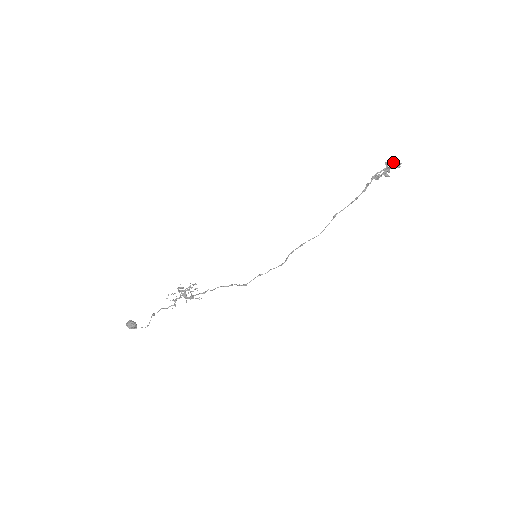
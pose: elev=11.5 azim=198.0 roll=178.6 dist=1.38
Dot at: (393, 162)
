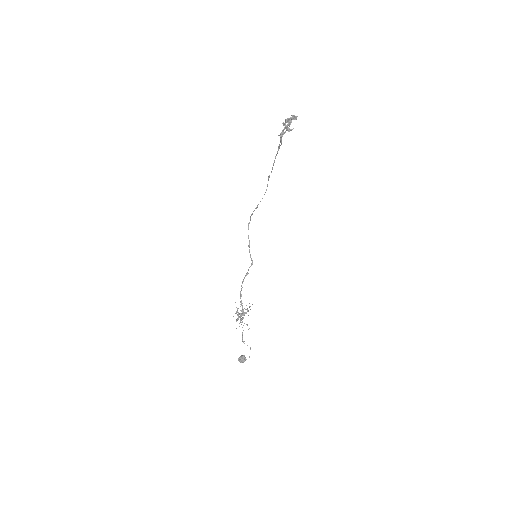
Dot at: (291, 121)
